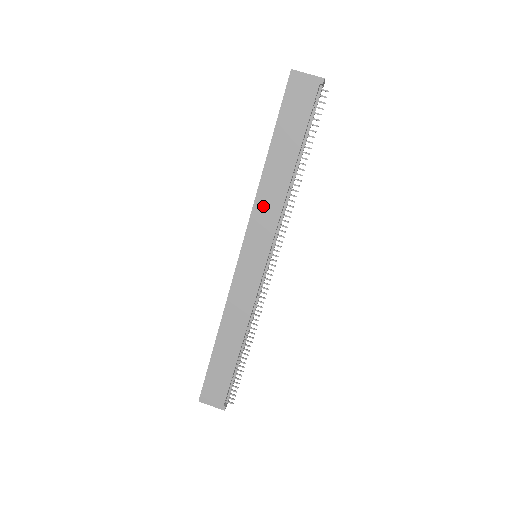
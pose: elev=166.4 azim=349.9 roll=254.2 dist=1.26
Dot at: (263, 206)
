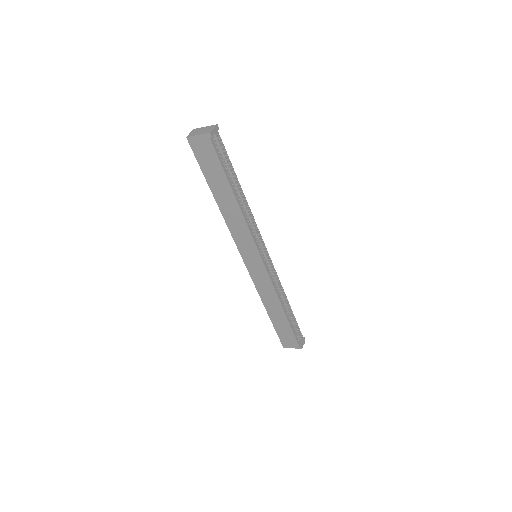
Dot at: (235, 229)
